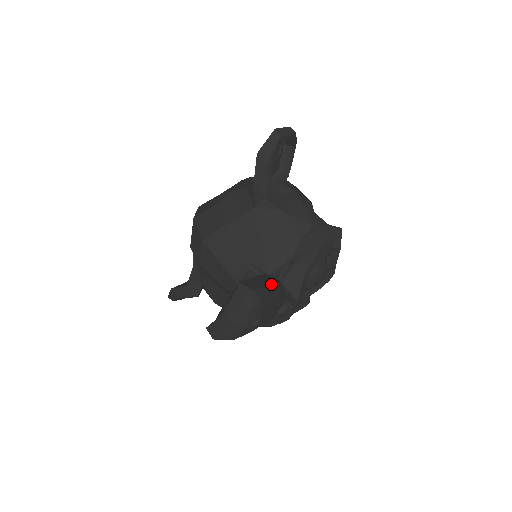
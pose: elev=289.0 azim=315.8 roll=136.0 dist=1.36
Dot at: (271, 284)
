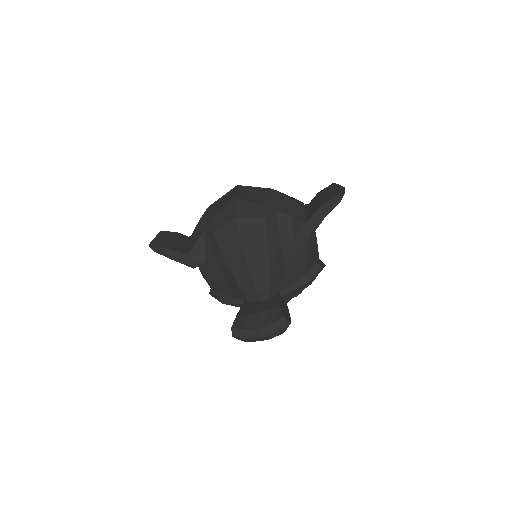
Dot at: occluded
